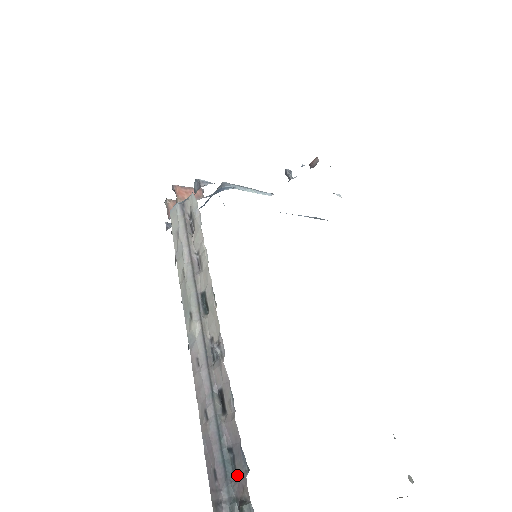
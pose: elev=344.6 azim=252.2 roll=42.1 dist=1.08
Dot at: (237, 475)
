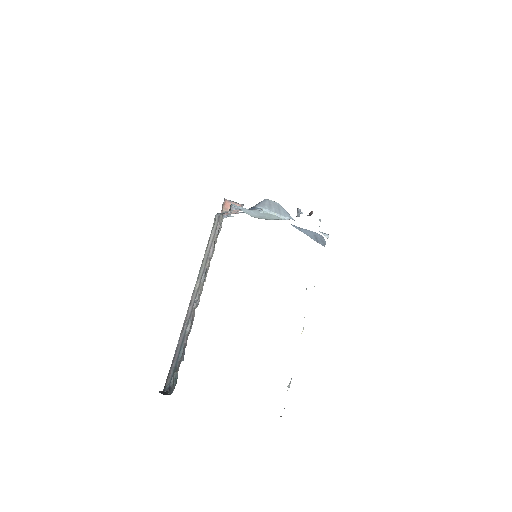
Dot at: (181, 360)
